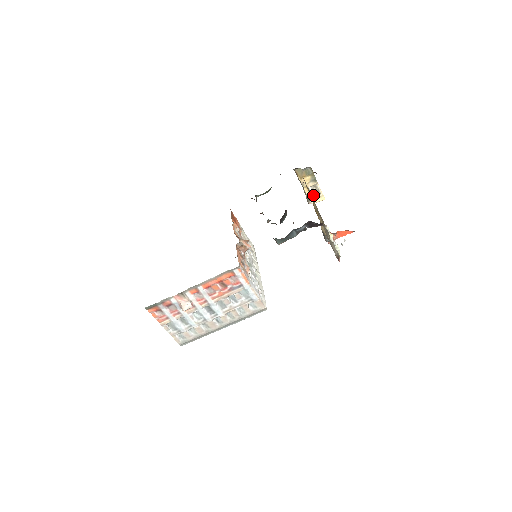
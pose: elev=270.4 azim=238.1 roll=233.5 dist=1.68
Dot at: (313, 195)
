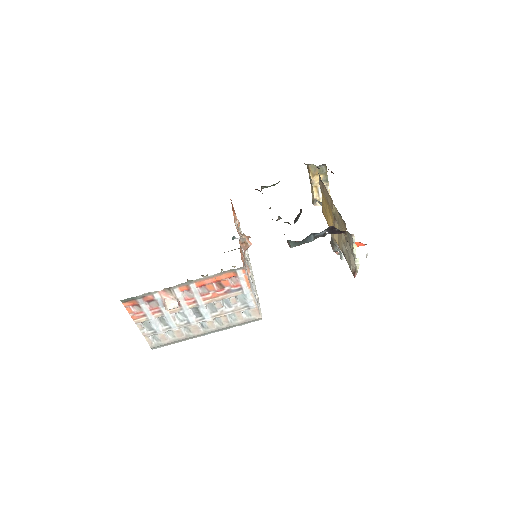
Dot at: (321, 197)
